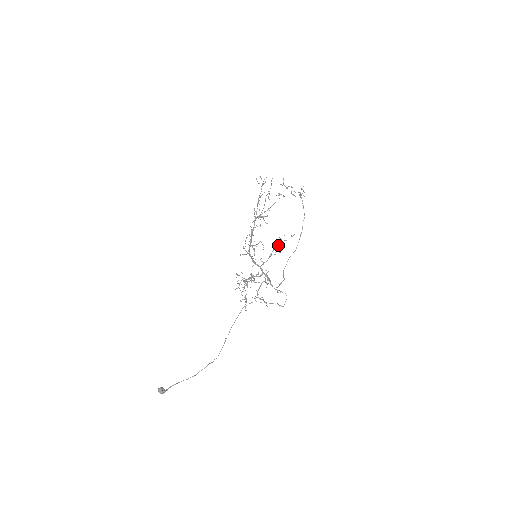
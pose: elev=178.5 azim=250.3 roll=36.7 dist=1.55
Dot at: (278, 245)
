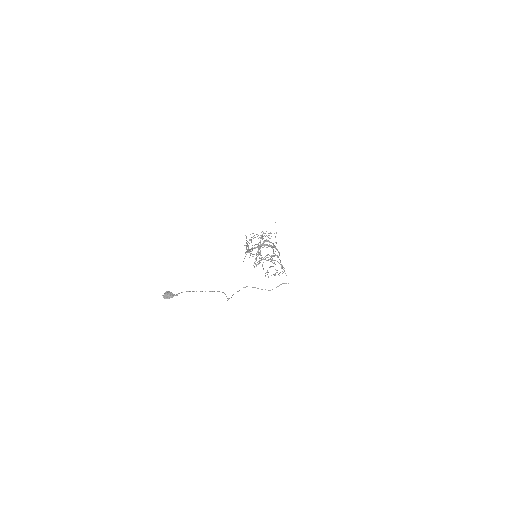
Dot at: (272, 258)
